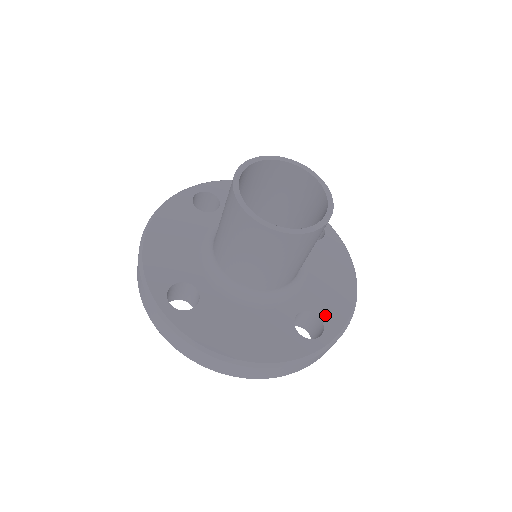
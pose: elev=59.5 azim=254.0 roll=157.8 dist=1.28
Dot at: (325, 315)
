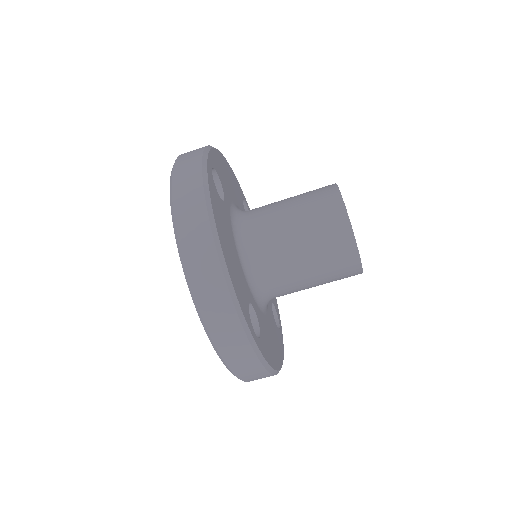
Dot at: (263, 338)
